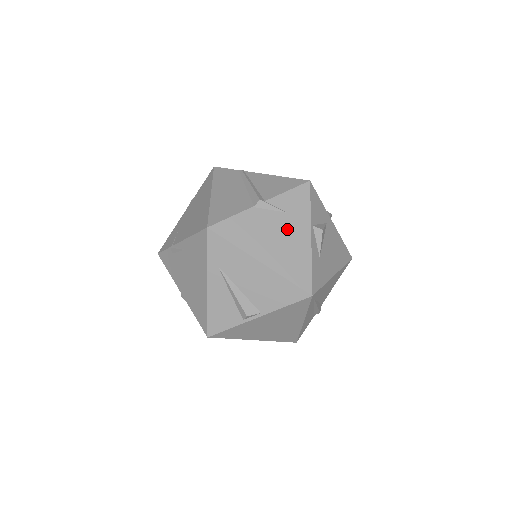
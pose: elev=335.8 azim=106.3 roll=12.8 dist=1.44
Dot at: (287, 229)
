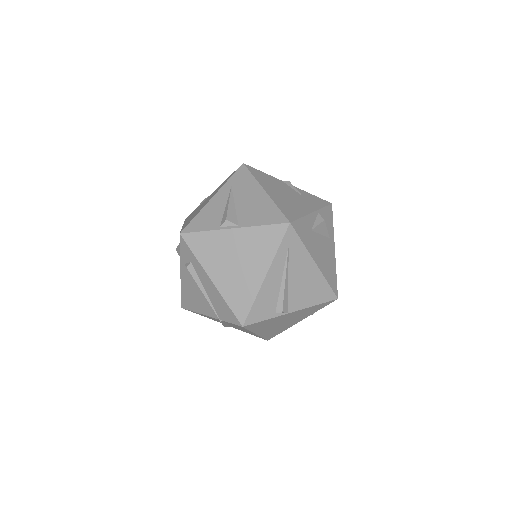
Dot at: (297, 199)
